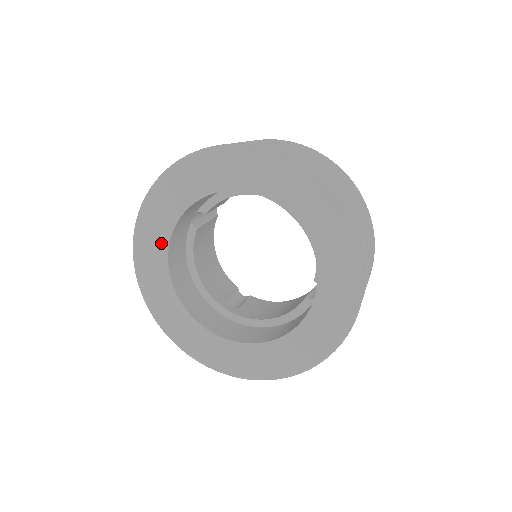
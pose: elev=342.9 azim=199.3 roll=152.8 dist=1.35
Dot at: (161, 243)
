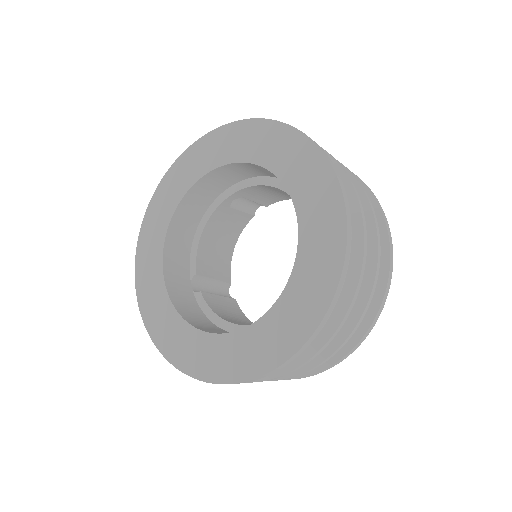
Dot at: (167, 310)
